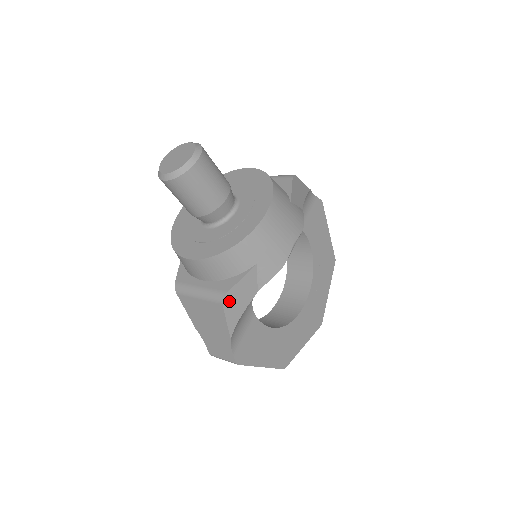
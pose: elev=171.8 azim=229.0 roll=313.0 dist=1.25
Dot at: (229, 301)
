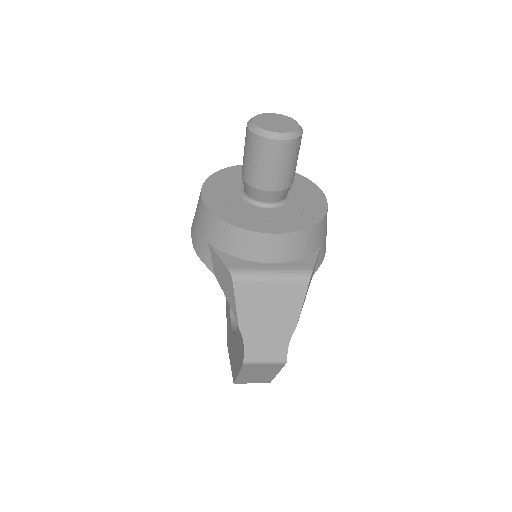
Dot at: occluded
